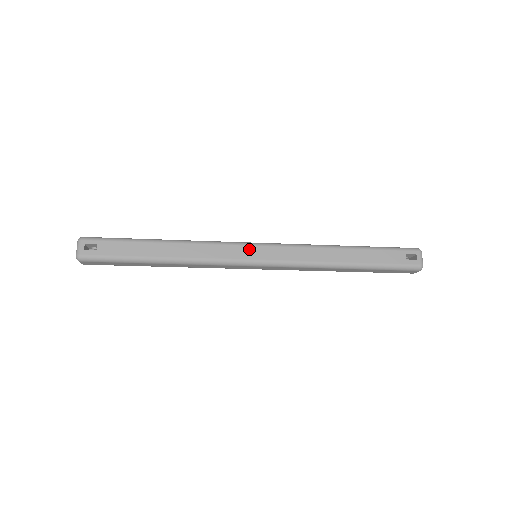
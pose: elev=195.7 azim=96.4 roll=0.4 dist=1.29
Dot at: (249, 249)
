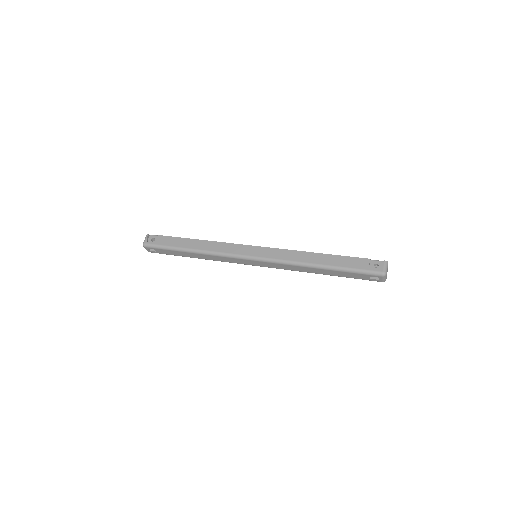
Dot at: (248, 261)
